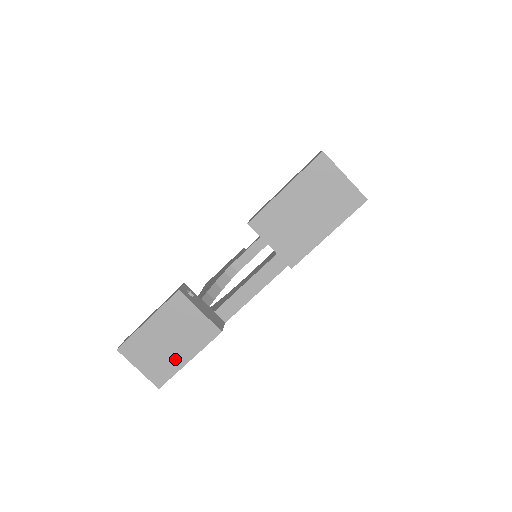
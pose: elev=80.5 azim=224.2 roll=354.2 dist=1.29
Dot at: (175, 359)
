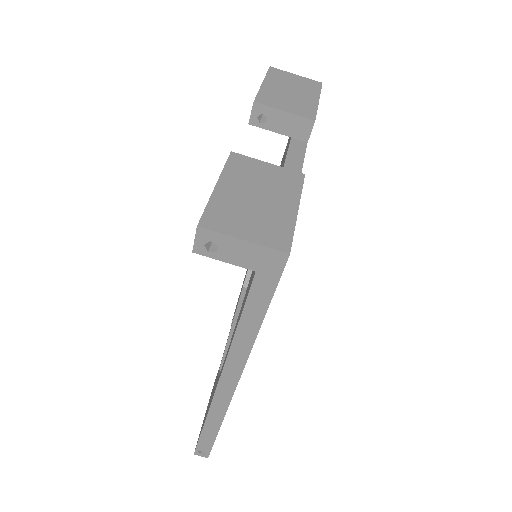
Dot at: (280, 213)
